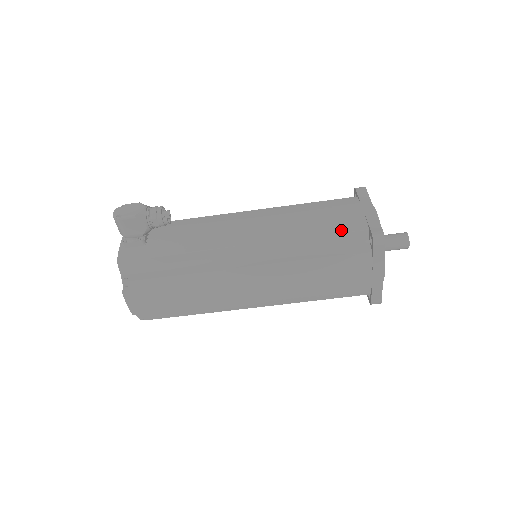
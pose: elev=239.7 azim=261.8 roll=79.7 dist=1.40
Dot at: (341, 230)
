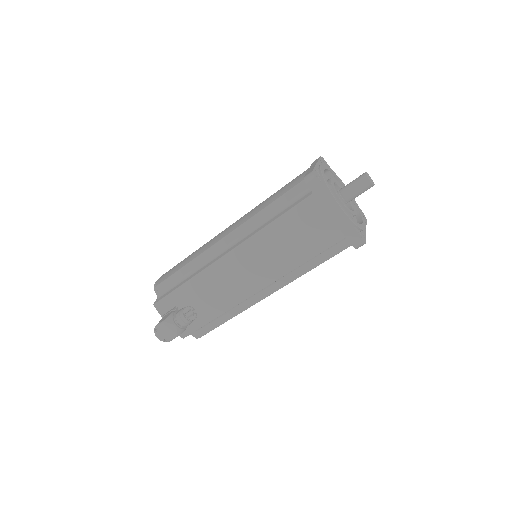
Dot at: (324, 248)
